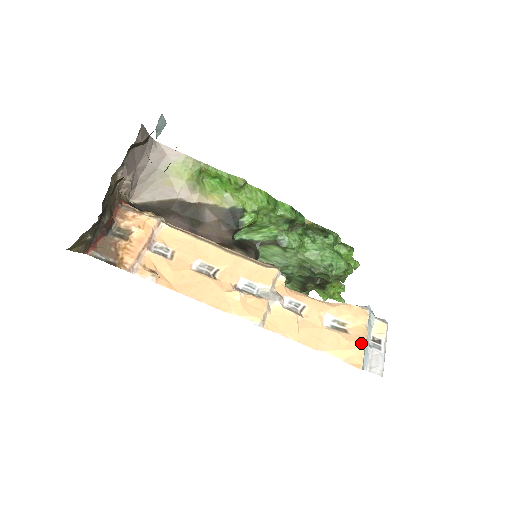
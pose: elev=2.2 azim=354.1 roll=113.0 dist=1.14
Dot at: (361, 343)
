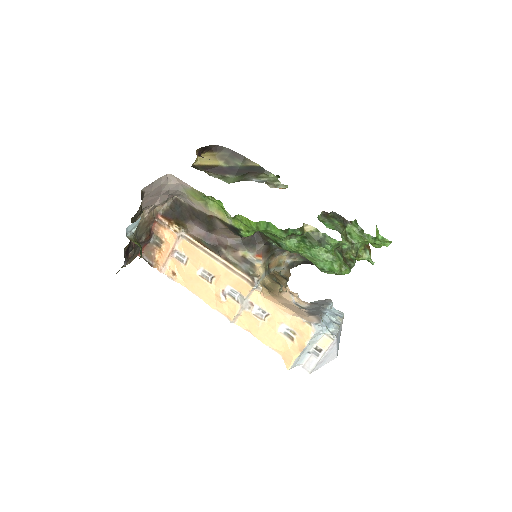
Dot at: (296, 354)
